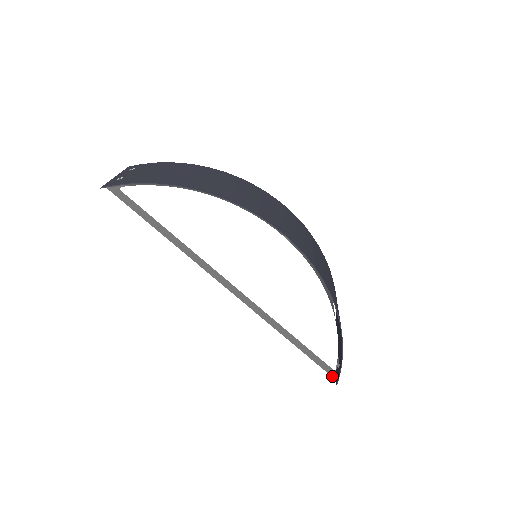
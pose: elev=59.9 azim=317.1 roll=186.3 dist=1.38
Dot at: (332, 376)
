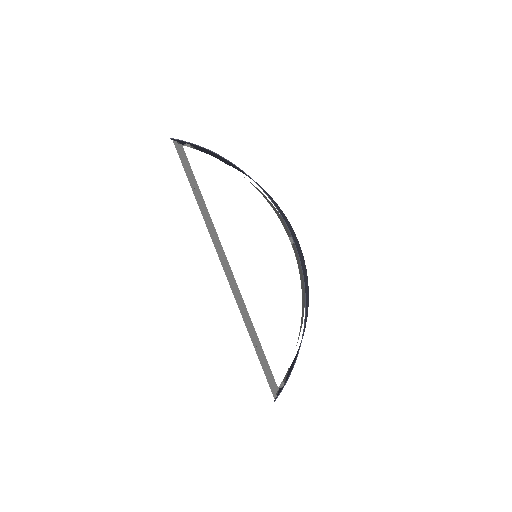
Dot at: (273, 394)
